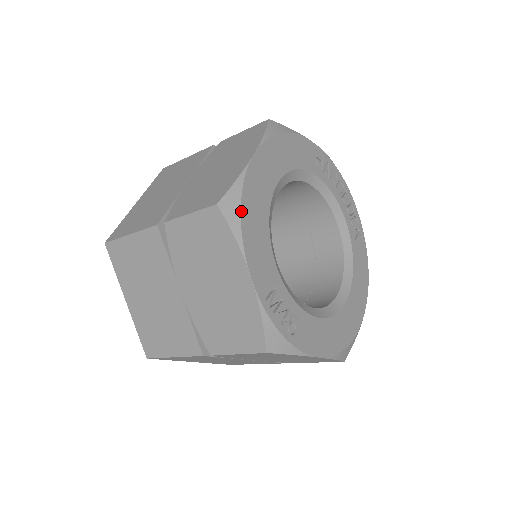
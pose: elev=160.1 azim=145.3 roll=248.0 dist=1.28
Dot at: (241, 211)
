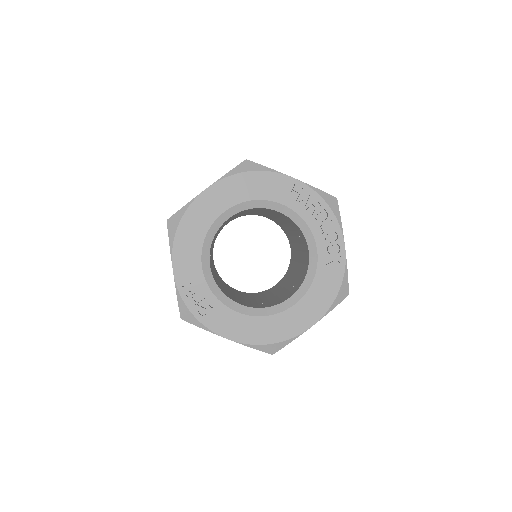
Dot at: (178, 227)
